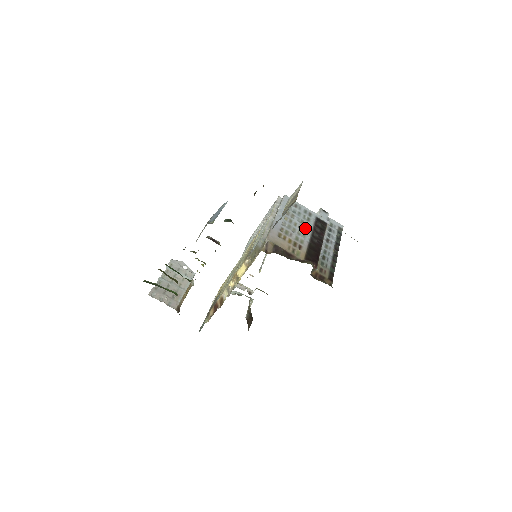
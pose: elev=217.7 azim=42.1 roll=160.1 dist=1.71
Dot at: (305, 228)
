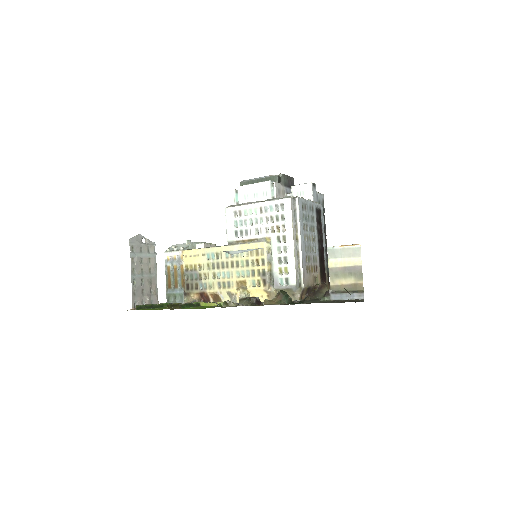
Dot at: (314, 236)
